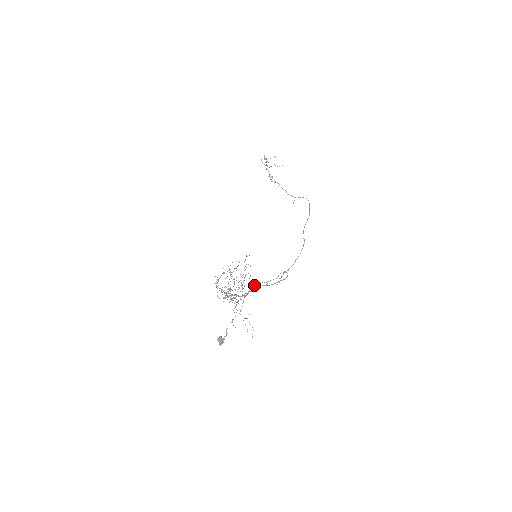
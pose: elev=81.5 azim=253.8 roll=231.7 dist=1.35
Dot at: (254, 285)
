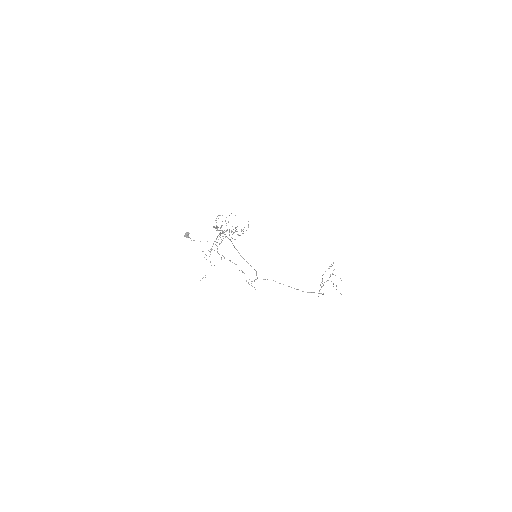
Dot at: (236, 264)
